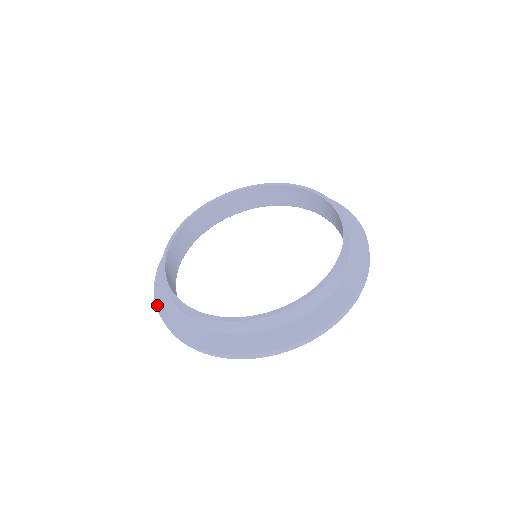
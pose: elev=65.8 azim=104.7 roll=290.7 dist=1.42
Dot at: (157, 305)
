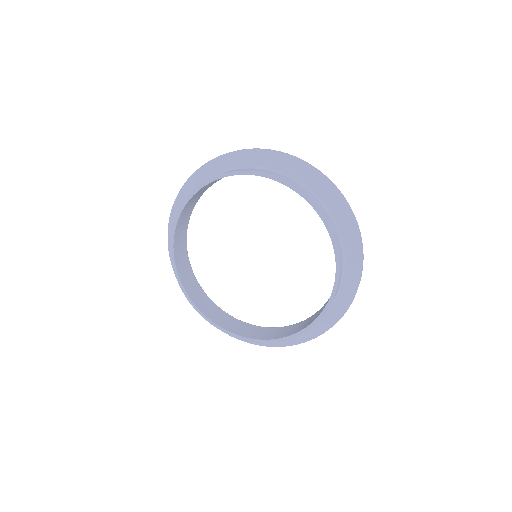
Dot at: occluded
